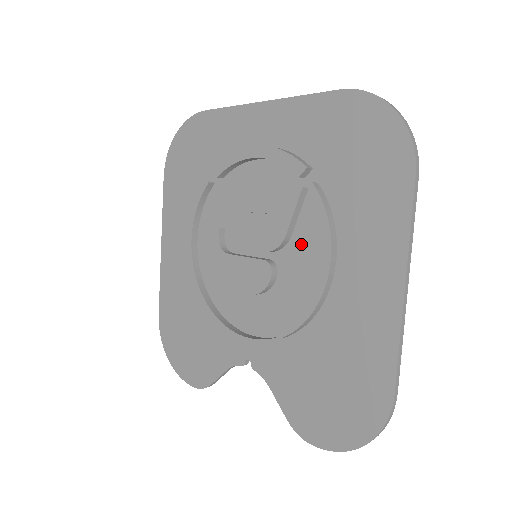
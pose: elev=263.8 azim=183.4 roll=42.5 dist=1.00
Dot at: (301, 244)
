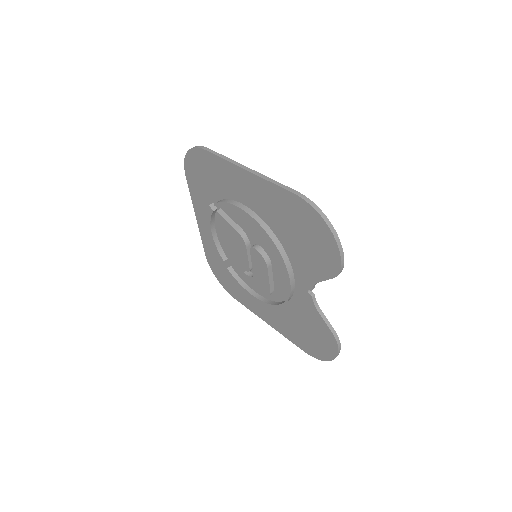
Dot at: (243, 223)
